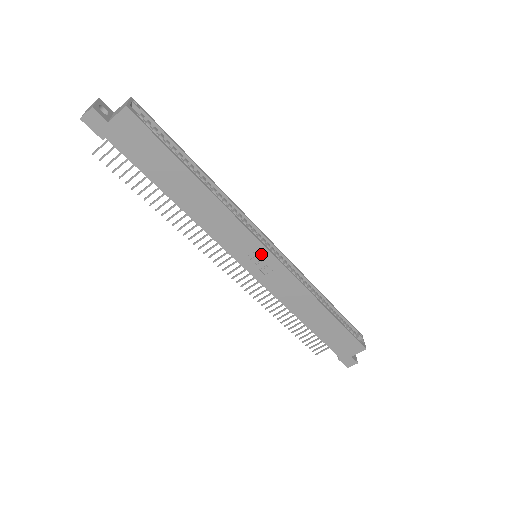
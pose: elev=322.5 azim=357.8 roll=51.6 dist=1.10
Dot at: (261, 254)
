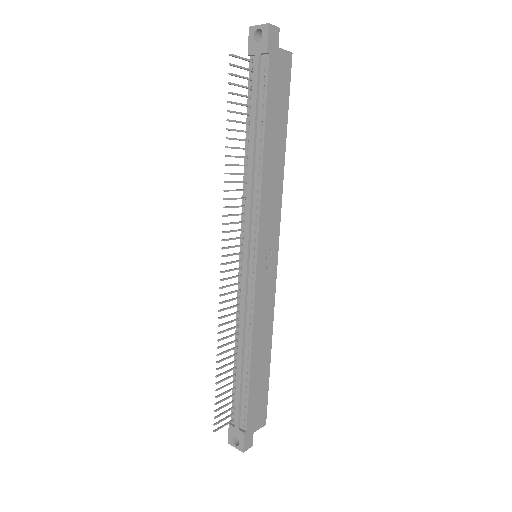
Dot at: (273, 251)
